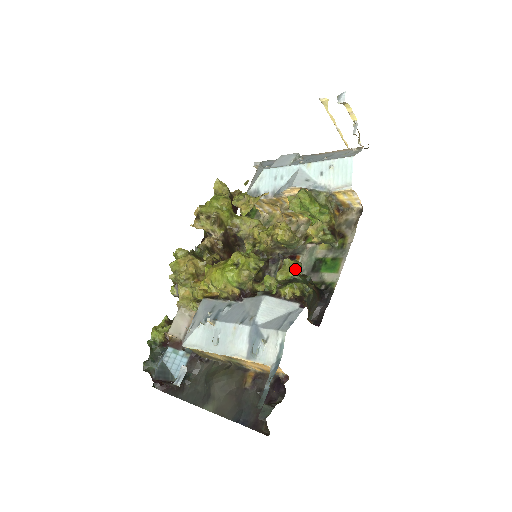
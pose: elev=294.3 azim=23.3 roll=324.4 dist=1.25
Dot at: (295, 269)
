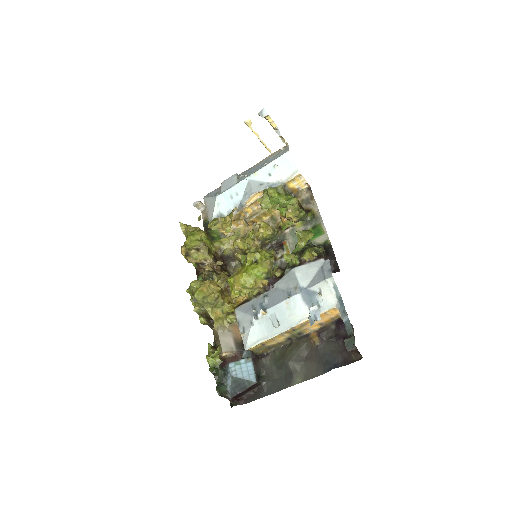
Dot at: (309, 234)
